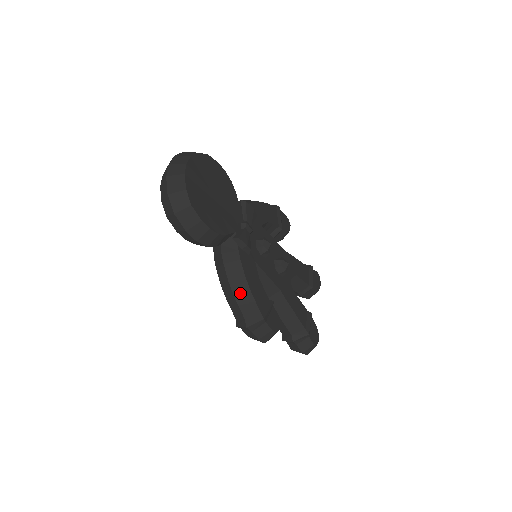
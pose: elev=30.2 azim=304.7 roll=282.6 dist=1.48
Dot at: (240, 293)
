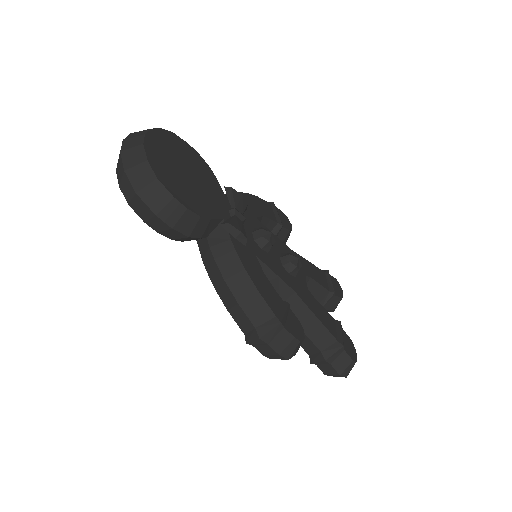
Dot at: (242, 293)
